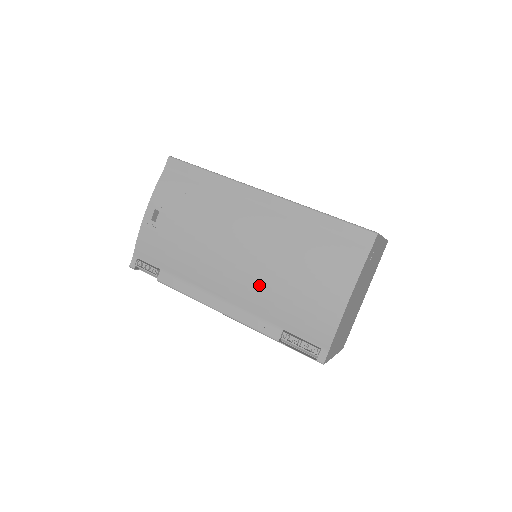
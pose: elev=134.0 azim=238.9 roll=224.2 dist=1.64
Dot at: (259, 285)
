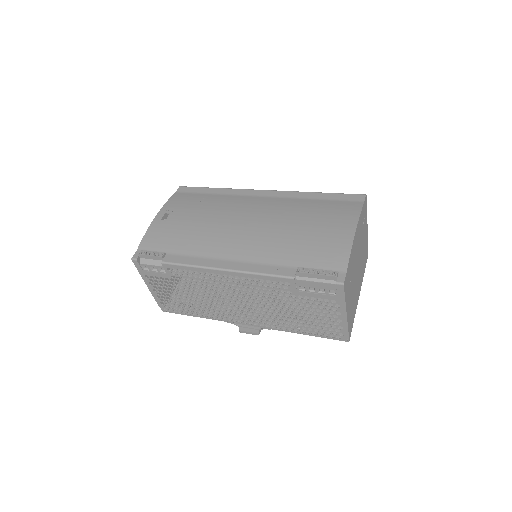
Dot at: (270, 239)
